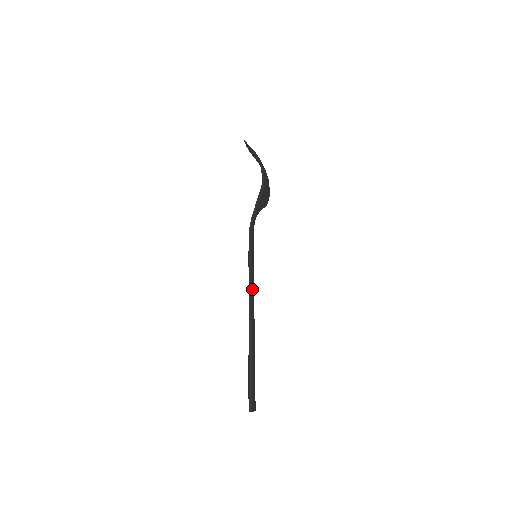
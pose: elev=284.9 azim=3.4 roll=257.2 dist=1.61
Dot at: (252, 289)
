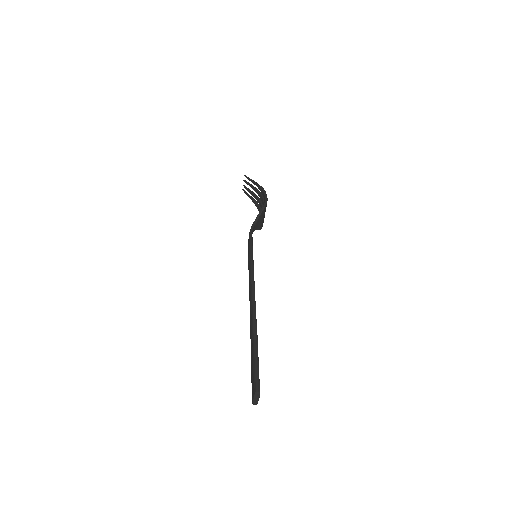
Dot at: occluded
